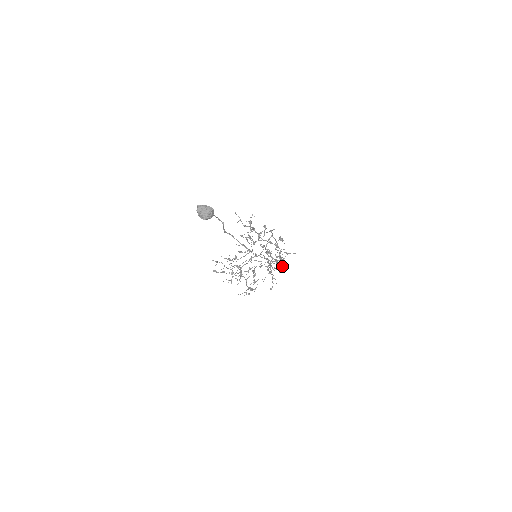
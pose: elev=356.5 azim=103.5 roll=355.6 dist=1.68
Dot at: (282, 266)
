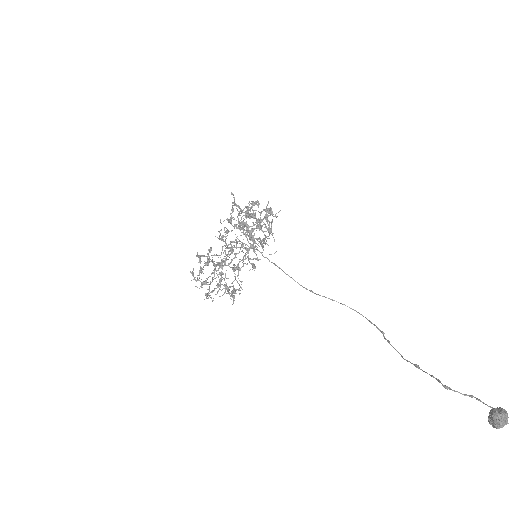
Dot at: (253, 240)
